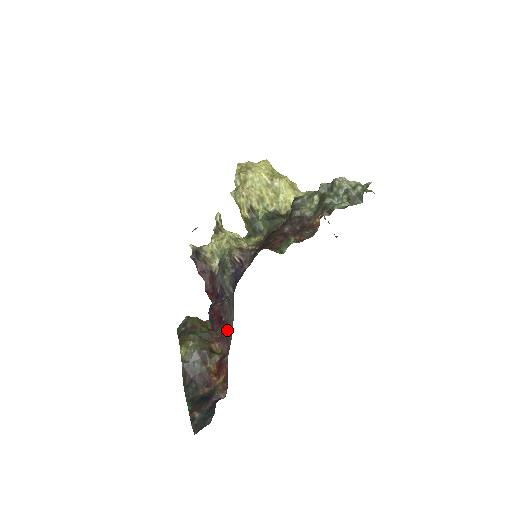
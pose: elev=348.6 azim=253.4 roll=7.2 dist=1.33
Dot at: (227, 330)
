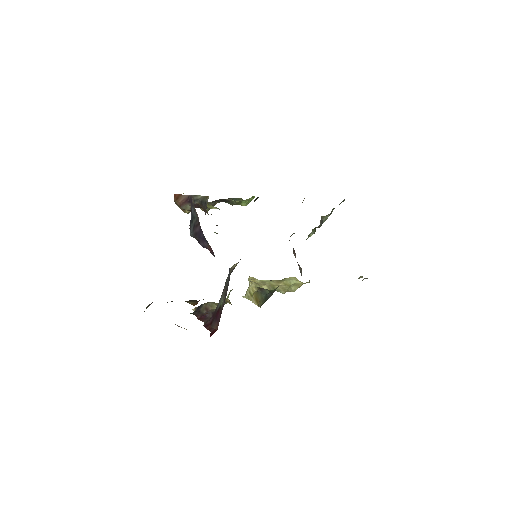
Dot at: occluded
